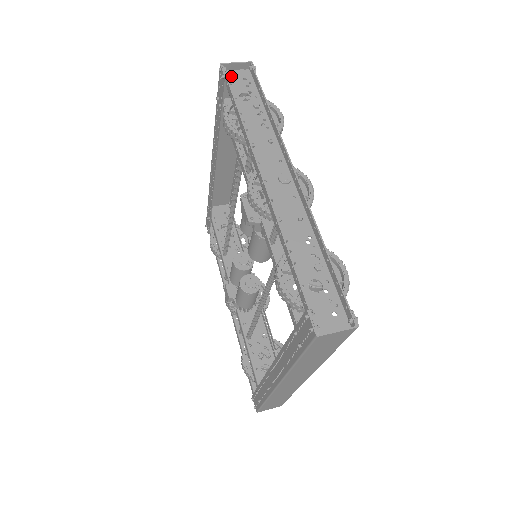
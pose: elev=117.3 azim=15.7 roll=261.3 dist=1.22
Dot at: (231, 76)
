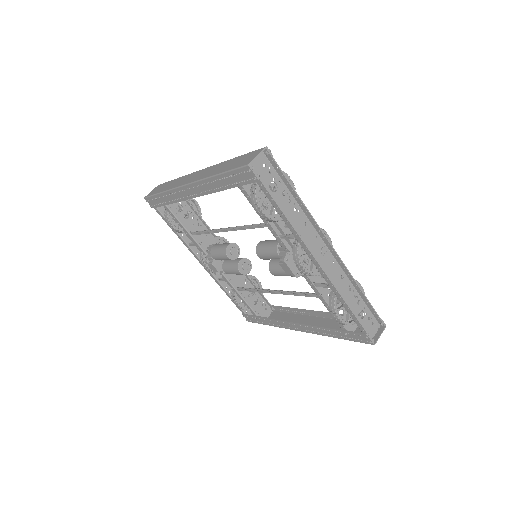
Dot at: (255, 168)
